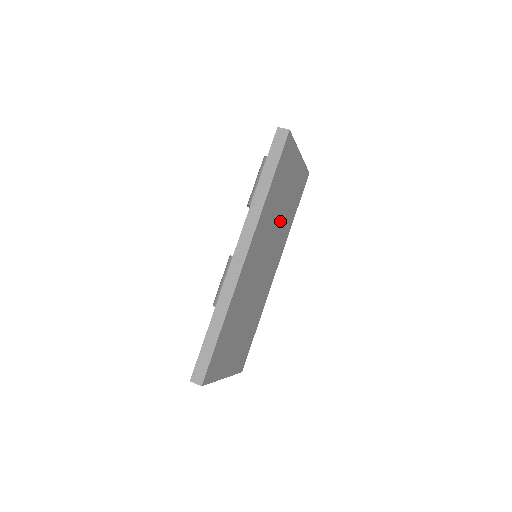
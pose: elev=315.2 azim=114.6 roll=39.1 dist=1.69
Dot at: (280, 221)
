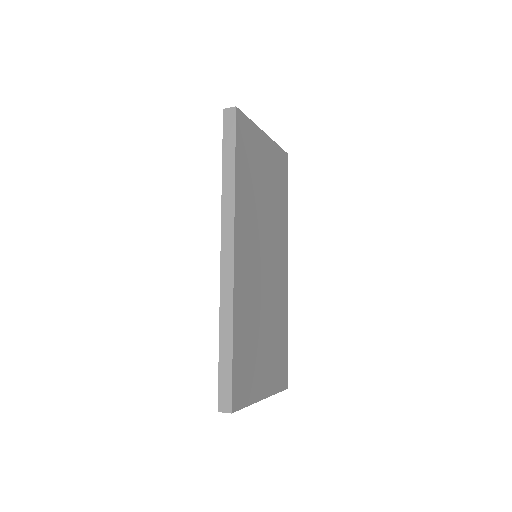
Dot at: (268, 210)
